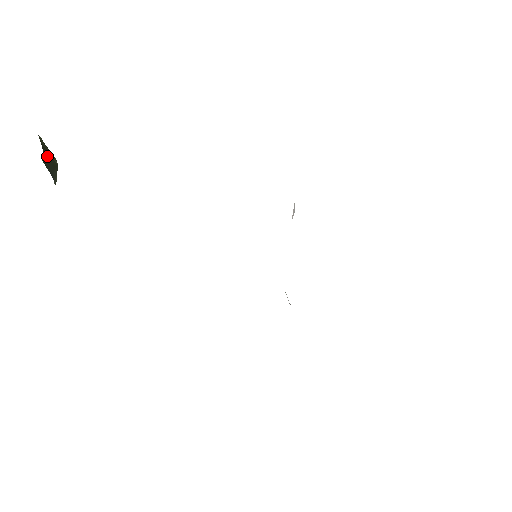
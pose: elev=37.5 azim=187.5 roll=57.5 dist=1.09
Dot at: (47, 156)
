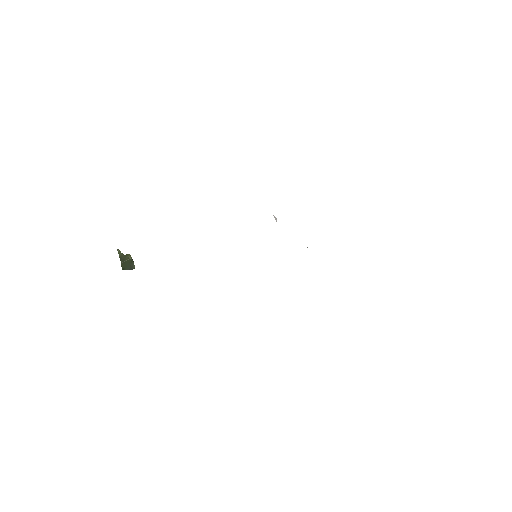
Dot at: (124, 262)
